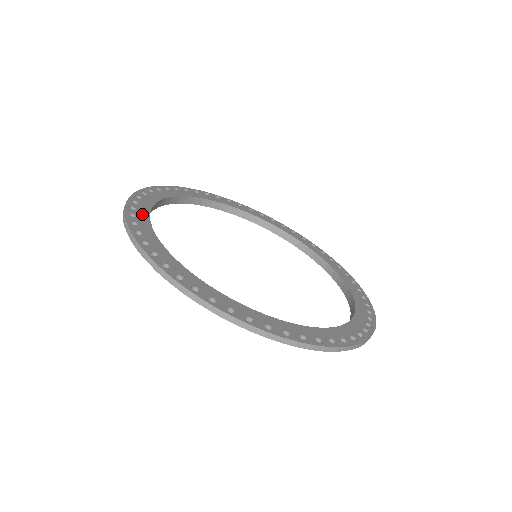
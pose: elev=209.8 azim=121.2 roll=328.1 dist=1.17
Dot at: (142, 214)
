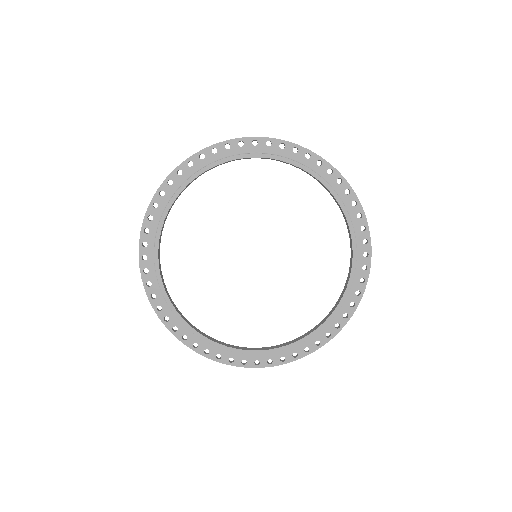
Dot at: occluded
